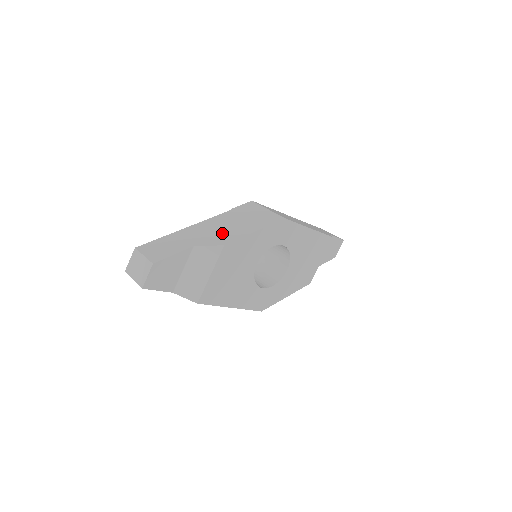
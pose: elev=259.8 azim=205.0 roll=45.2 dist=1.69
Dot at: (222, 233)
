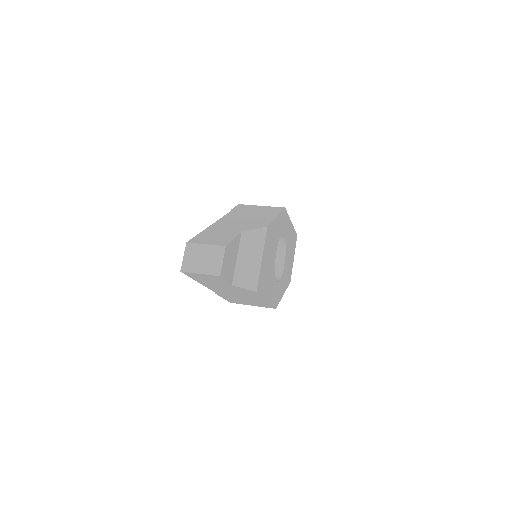
Dot at: (251, 221)
